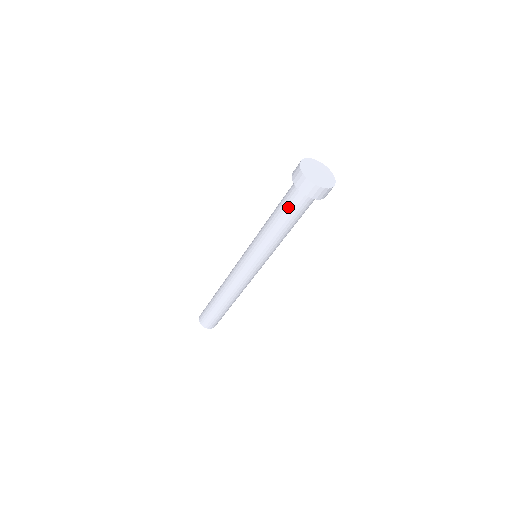
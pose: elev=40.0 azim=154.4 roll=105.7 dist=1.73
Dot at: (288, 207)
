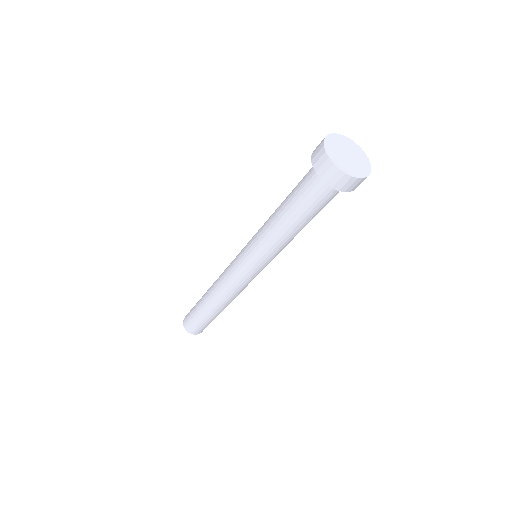
Dot at: (299, 193)
